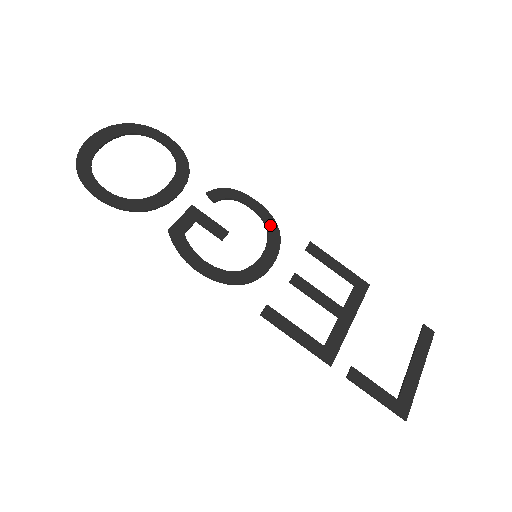
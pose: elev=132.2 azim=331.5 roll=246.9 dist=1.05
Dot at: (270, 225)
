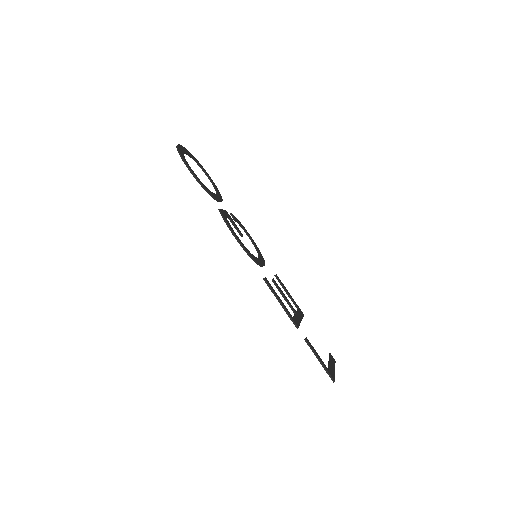
Dot at: (259, 251)
